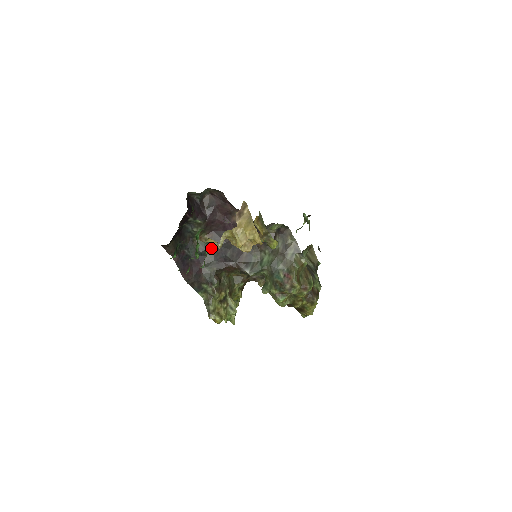
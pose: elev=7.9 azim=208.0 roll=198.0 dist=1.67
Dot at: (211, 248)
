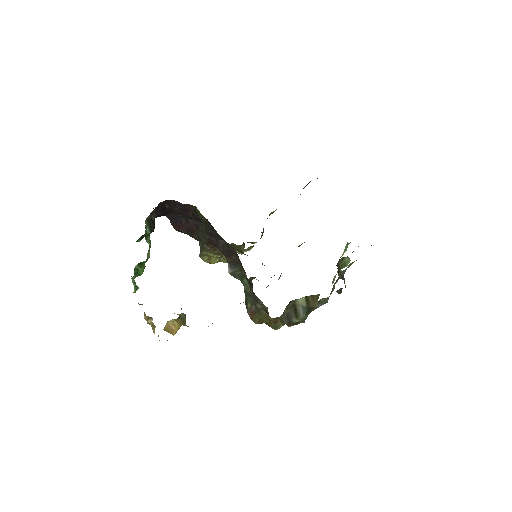
Dot at: (206, 226)
